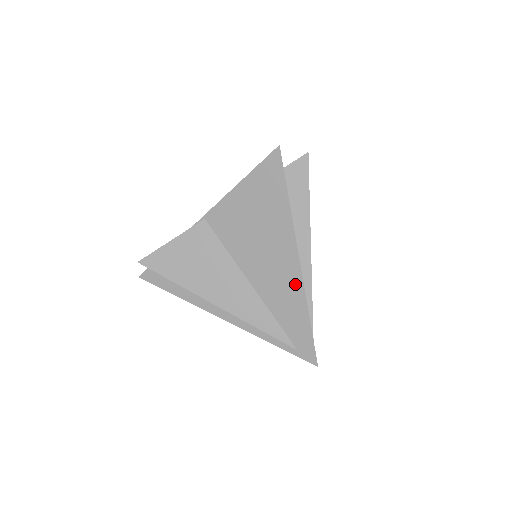
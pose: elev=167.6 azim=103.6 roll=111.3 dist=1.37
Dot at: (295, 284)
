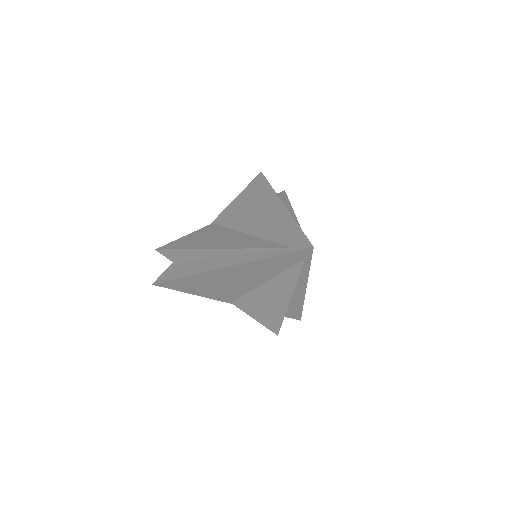
Dot at: (282, 214)
